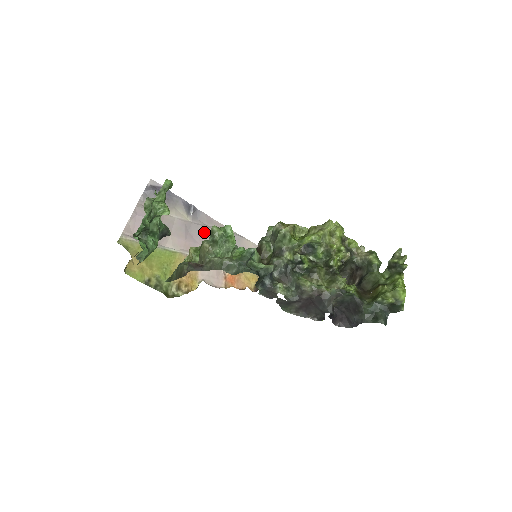
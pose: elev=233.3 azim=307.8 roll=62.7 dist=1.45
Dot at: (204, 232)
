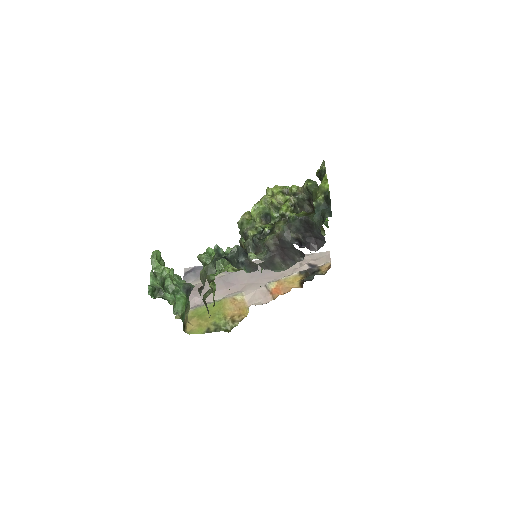
Dot at: (239, 274)
